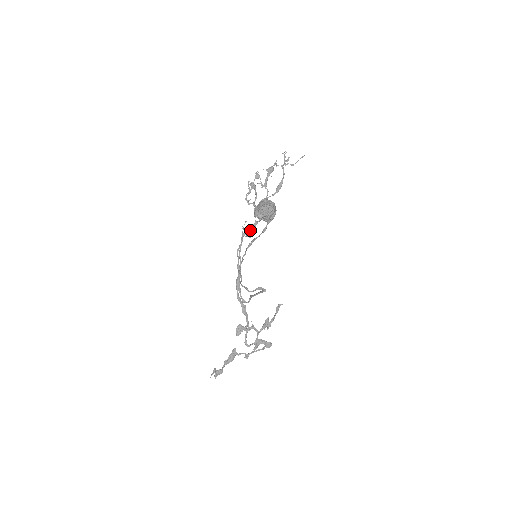
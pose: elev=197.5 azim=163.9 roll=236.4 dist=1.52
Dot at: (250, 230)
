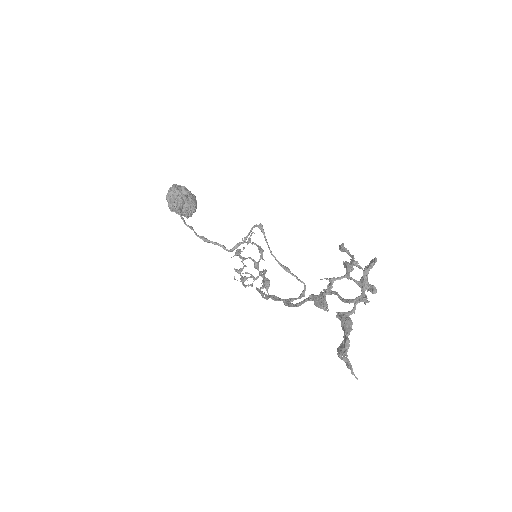
Dot at: (263, 283)
